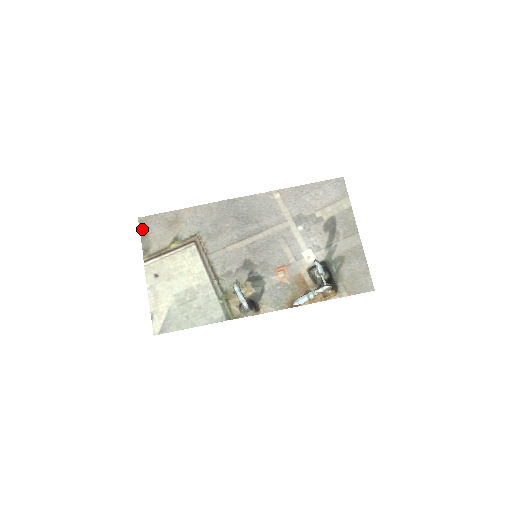
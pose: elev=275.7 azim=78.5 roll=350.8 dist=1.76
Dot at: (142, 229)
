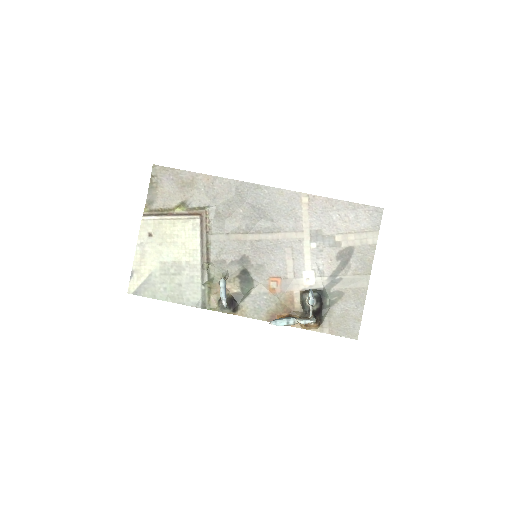
Dot at: (153, 179)
